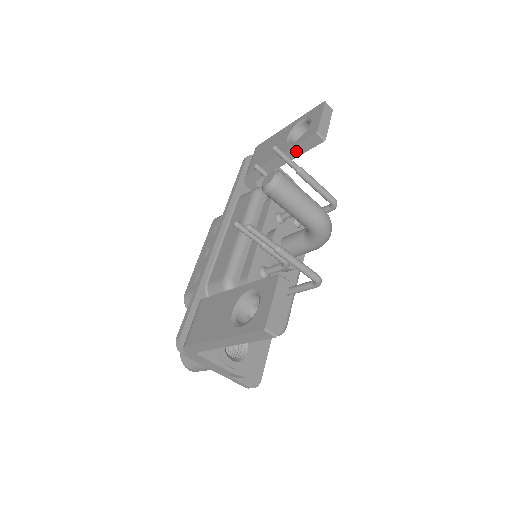
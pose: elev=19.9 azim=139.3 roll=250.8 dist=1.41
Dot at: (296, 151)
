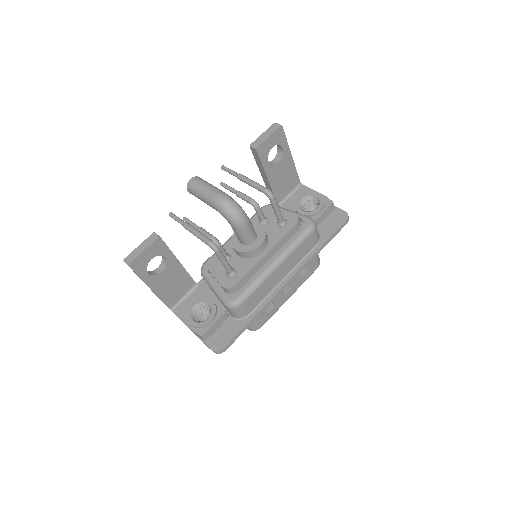
Dot at: (260, 166)
